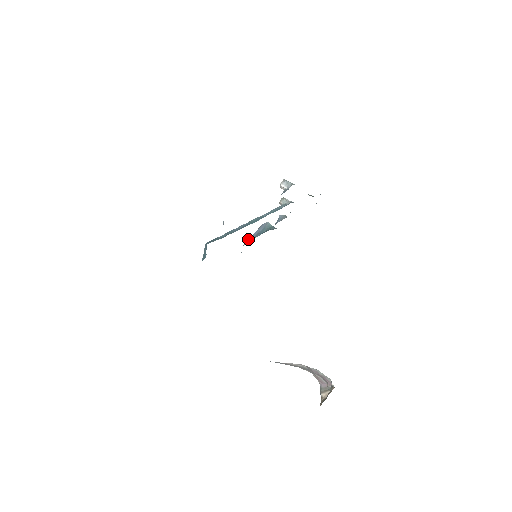
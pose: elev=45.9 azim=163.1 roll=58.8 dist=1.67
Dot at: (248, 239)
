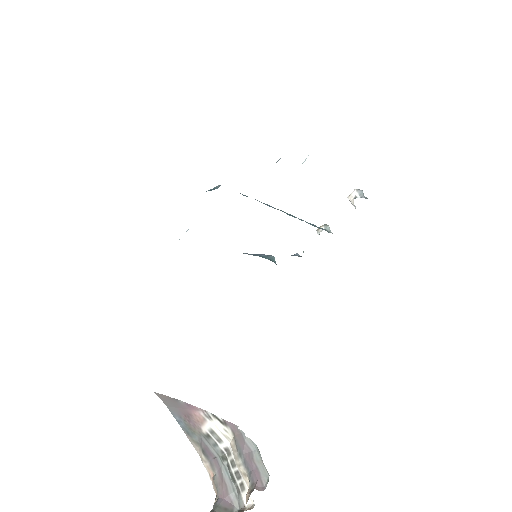
Dot at: occluded
